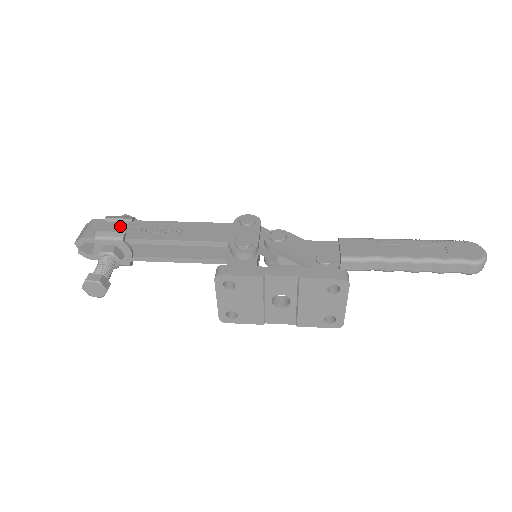
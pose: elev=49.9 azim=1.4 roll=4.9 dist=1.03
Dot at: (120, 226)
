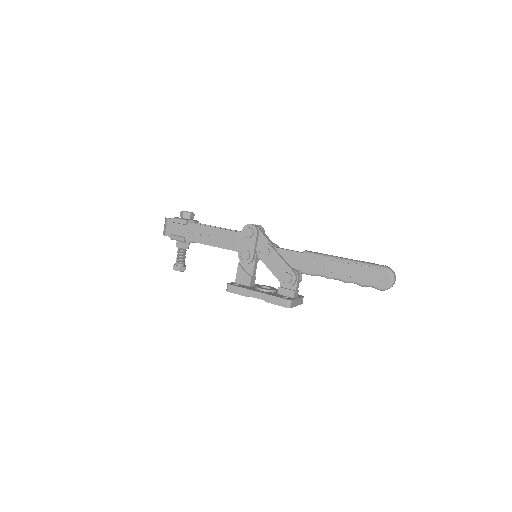
Dot at: (181, 228)
